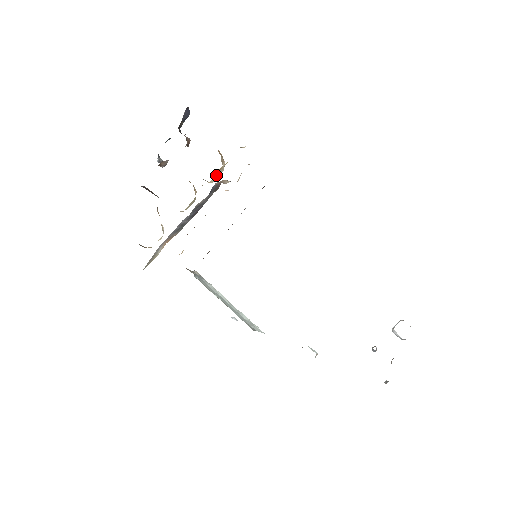
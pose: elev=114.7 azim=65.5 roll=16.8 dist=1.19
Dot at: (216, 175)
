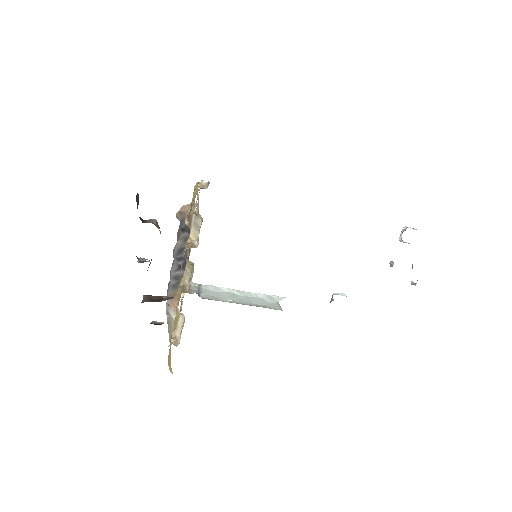
Dot at: (193, 227)
